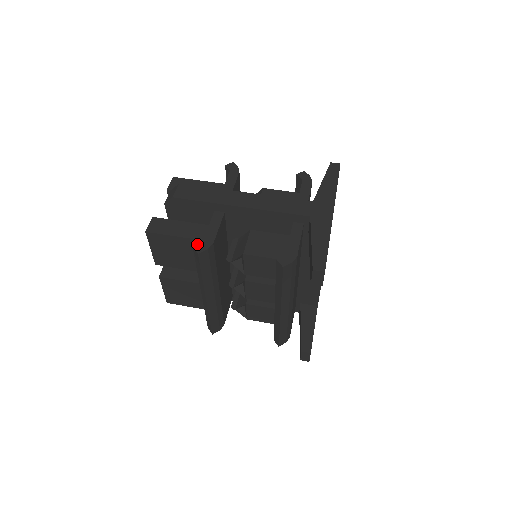
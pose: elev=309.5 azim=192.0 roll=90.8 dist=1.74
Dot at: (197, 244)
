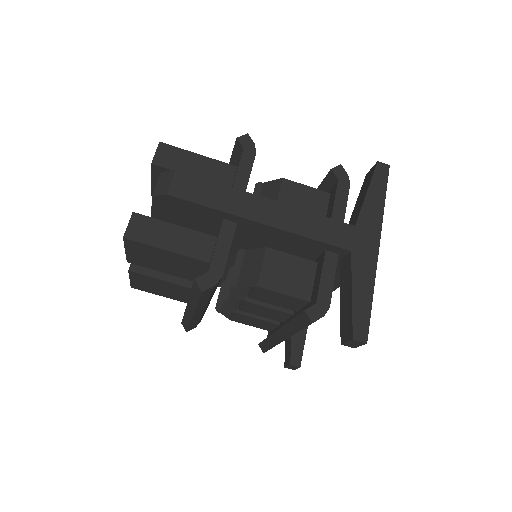
Dot at: (201, 275)
